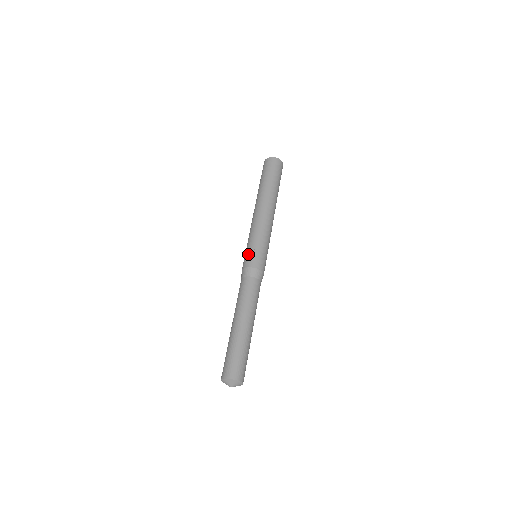
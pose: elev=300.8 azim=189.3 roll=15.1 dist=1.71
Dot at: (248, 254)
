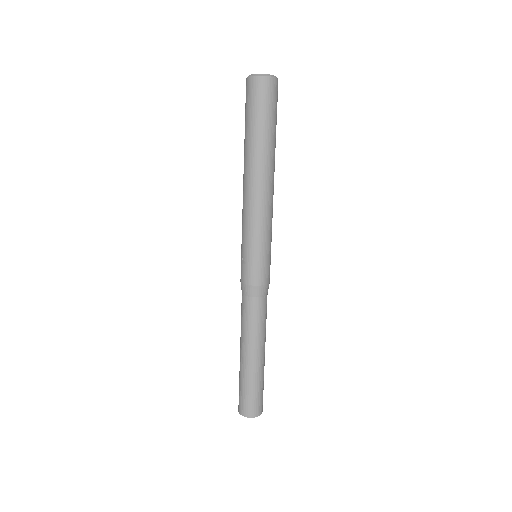
Dot at: (241, 262)
